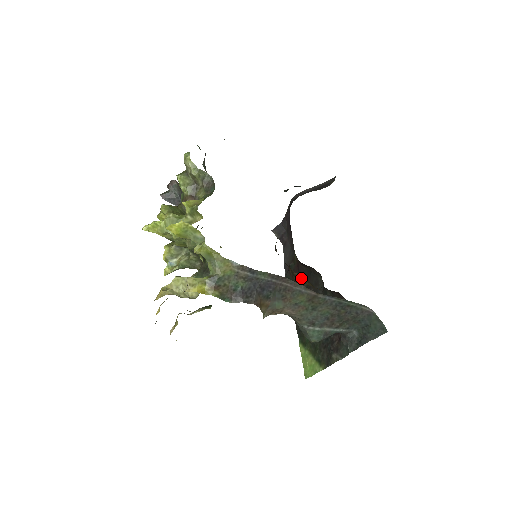
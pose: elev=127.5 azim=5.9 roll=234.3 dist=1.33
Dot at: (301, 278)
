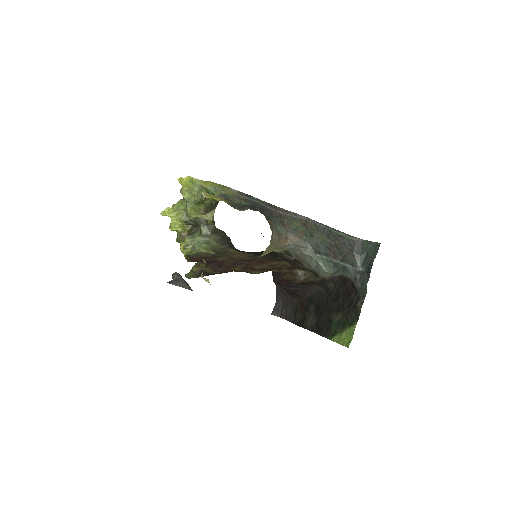
Dot at: (301, 273)
